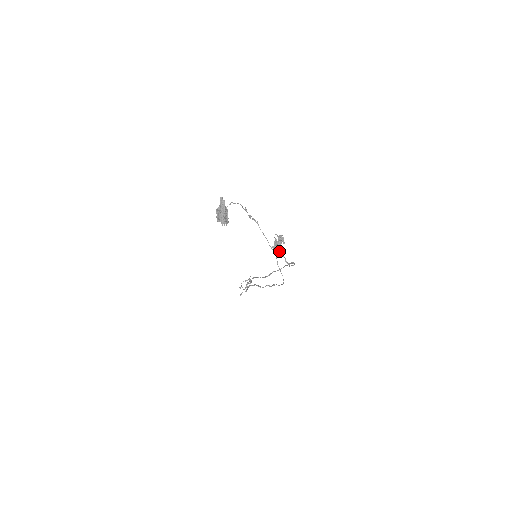
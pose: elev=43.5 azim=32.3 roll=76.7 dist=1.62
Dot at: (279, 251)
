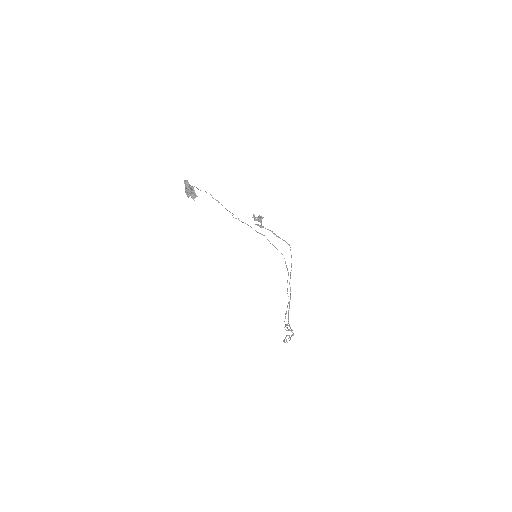
Dot at: (262, 226)
